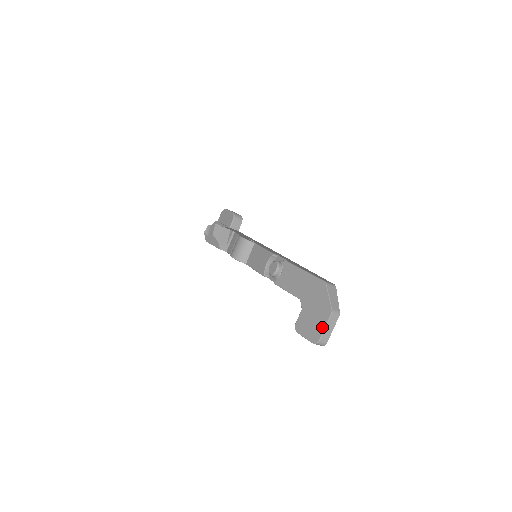
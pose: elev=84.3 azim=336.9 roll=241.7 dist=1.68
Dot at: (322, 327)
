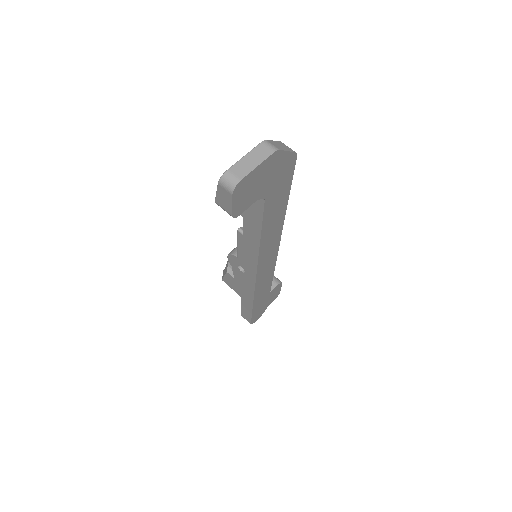
Dot at: (241, 160)
